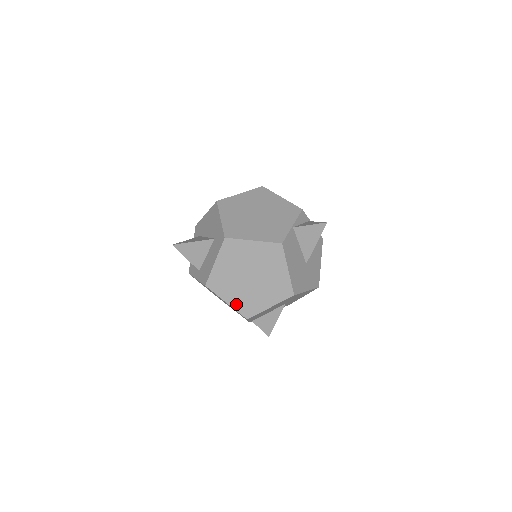
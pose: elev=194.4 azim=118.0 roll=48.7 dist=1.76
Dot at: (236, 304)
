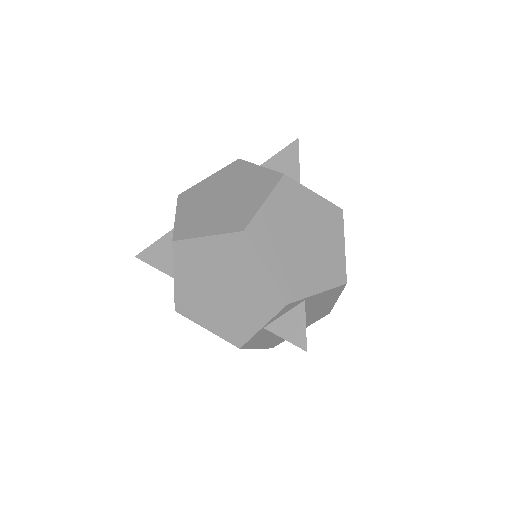
Dot at: occluded
